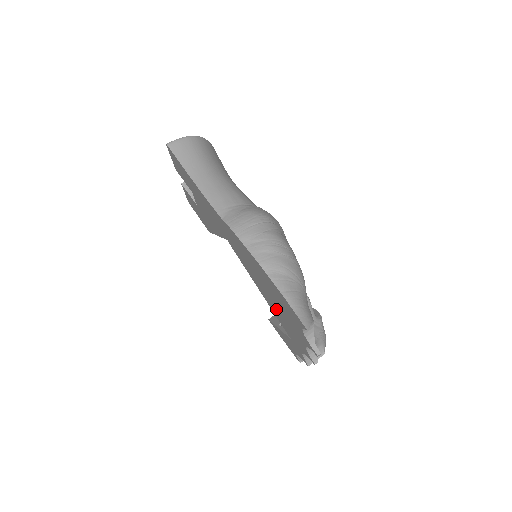
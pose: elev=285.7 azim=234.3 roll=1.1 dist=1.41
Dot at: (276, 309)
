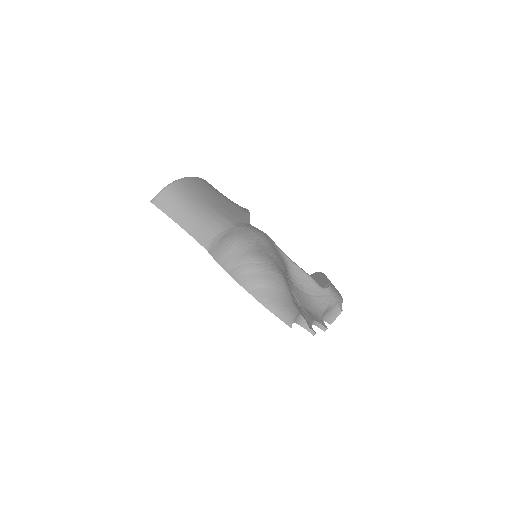
Dot at: occluded
